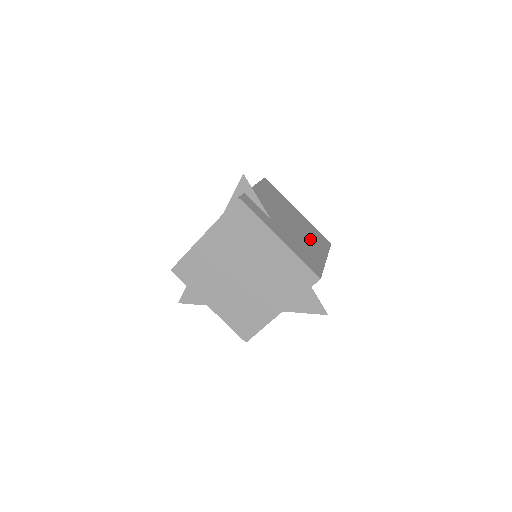
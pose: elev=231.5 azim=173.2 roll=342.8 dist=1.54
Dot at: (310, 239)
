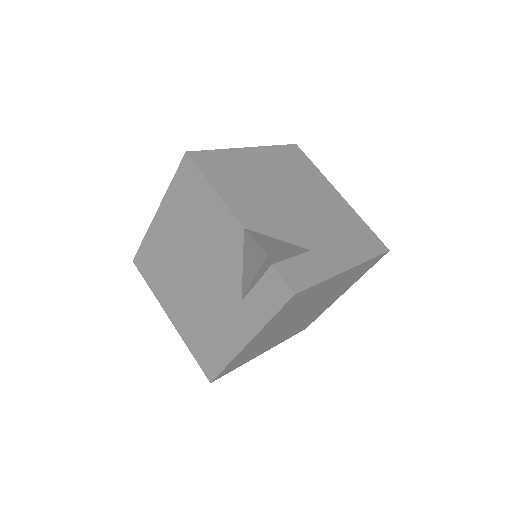
Dot at: (312, 190)
